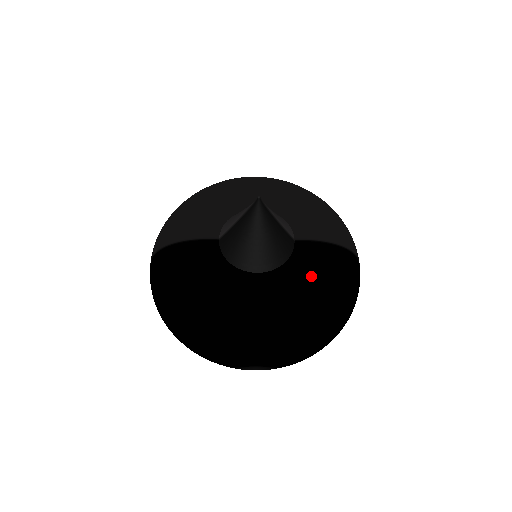
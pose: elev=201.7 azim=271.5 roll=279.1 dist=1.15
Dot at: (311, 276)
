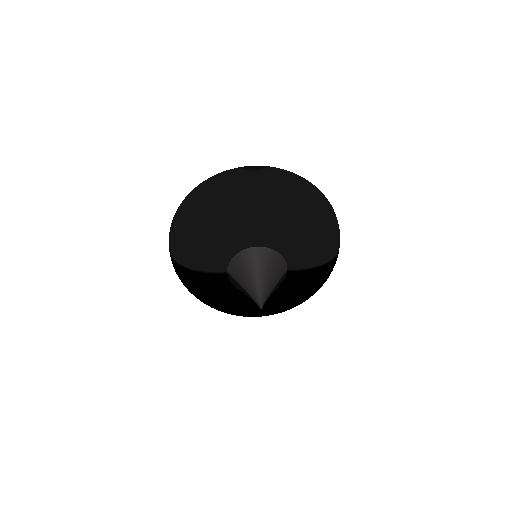
Dot at: (297, 293)
